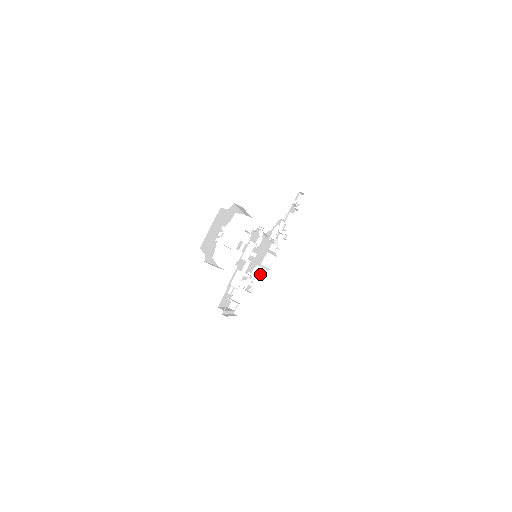
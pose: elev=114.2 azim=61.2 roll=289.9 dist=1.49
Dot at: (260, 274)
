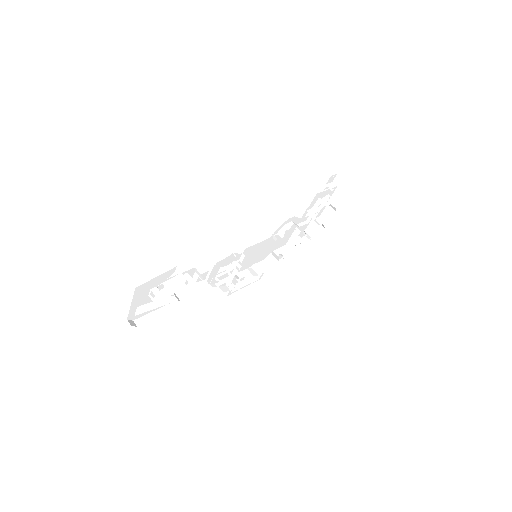
Dot at: (295, 244)
